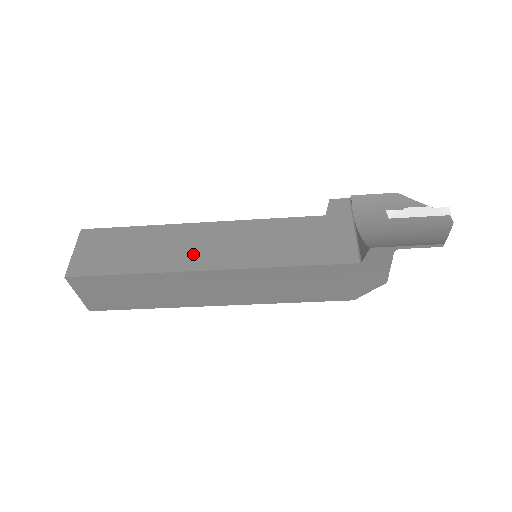
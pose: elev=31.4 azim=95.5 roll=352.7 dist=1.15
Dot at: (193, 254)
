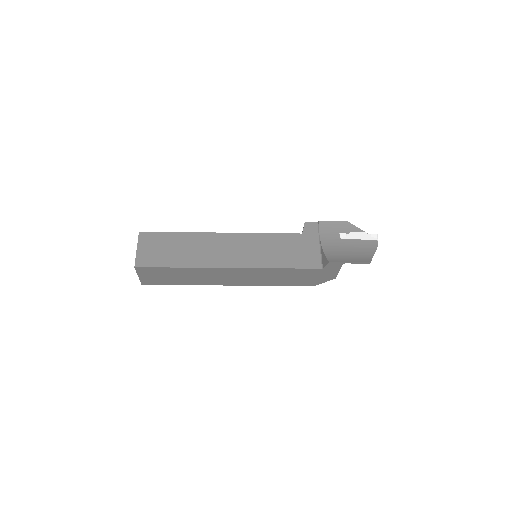
Dot at: (218, 256)
